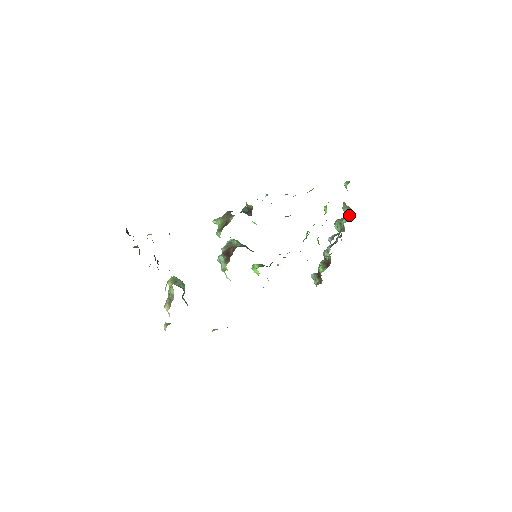
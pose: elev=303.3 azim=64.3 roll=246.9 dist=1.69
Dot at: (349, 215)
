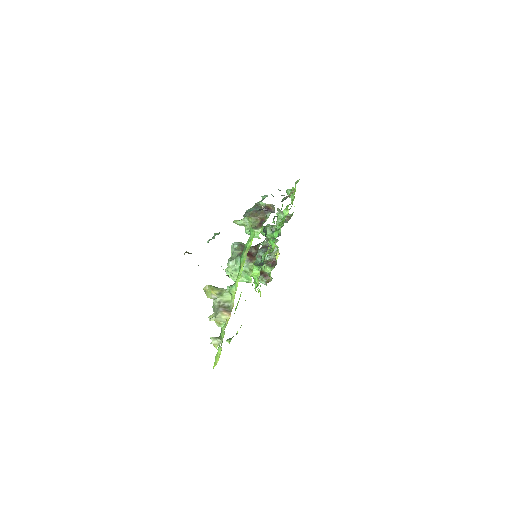
Dot at: (290, 218)
